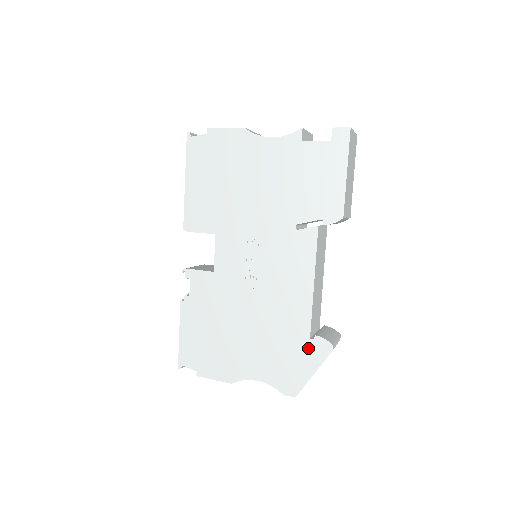
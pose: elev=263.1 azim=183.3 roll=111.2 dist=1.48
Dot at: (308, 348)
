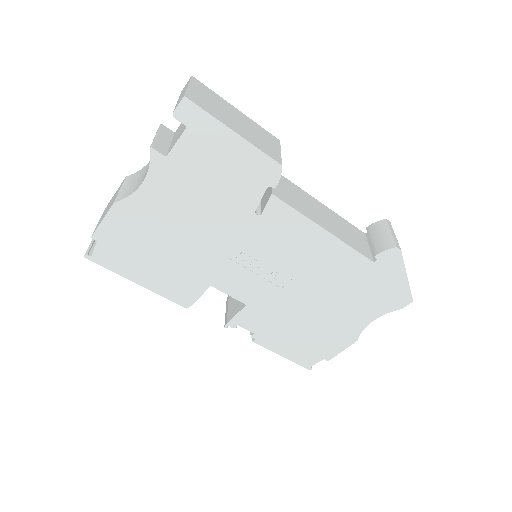
Dot at: (381, 269)
